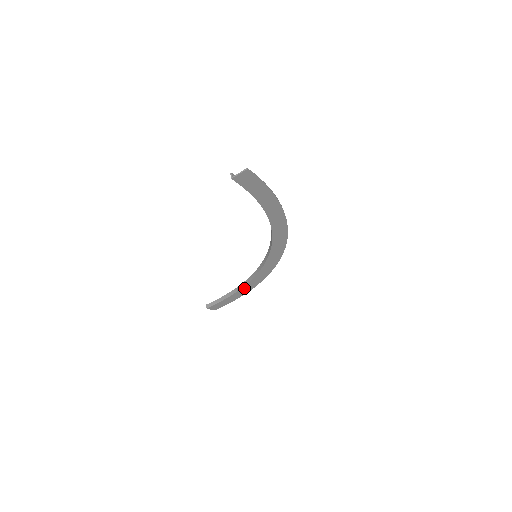
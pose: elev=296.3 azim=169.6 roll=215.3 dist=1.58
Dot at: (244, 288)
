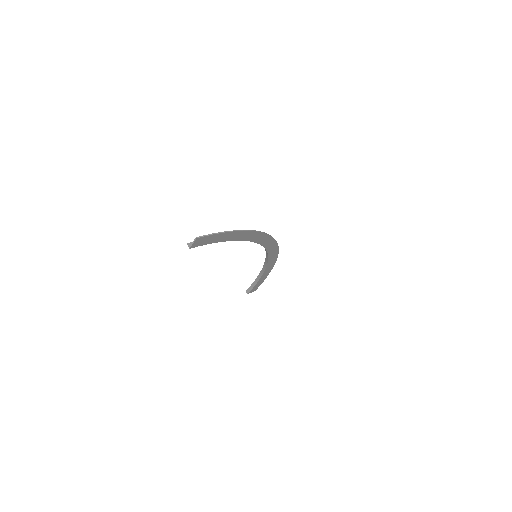
Dot at: (266, 271)
